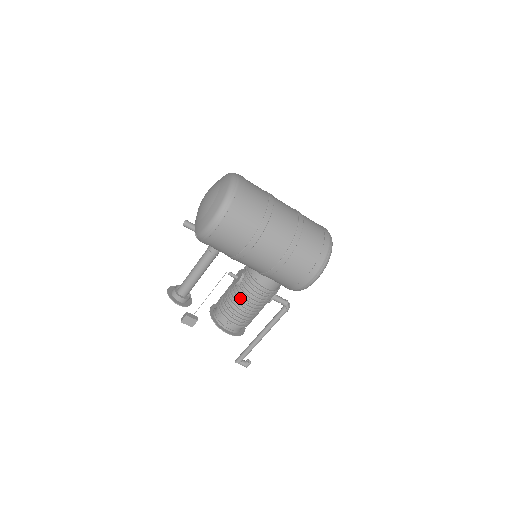
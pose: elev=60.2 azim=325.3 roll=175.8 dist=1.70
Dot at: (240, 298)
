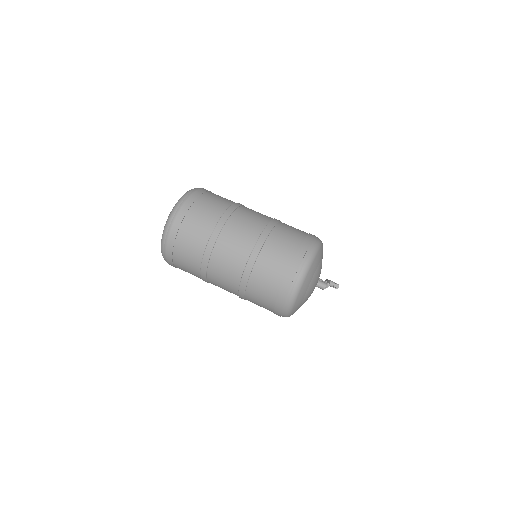
Dot at: occluded
